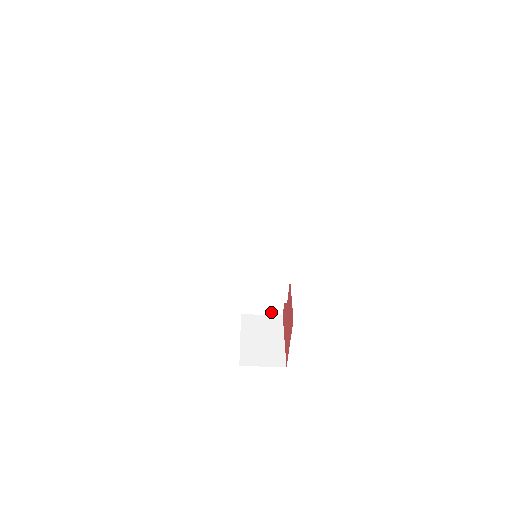
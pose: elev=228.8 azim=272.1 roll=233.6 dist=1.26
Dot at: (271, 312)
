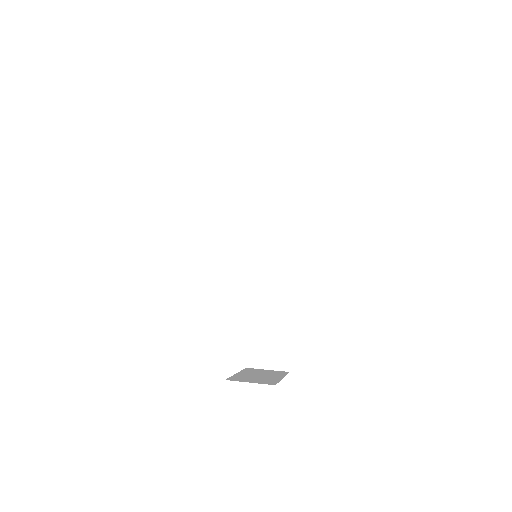
Dot at: (281, 300)
